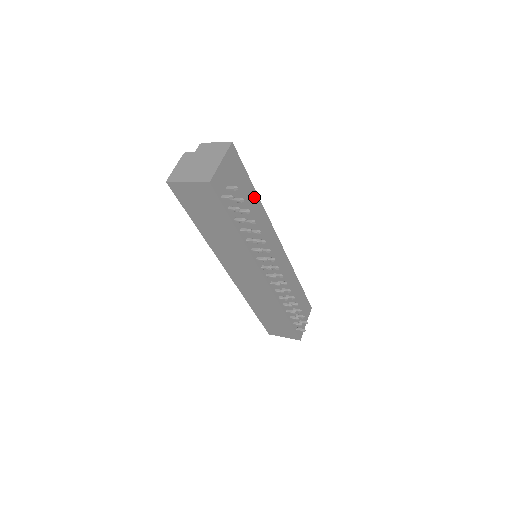
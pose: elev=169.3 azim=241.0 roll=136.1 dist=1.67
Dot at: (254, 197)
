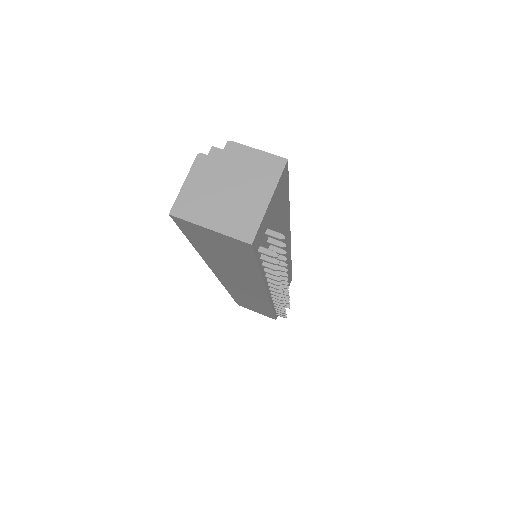
Dot at: (286, 213)
